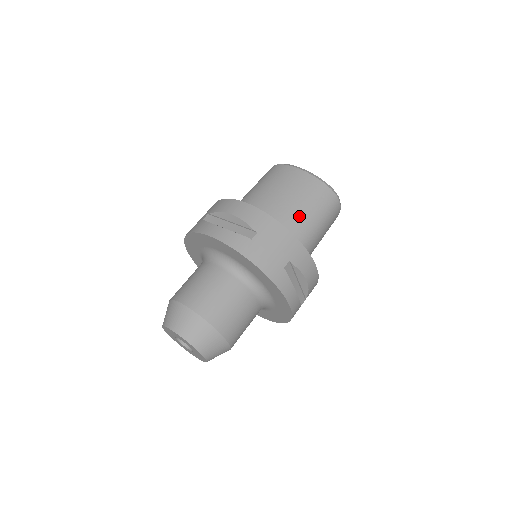
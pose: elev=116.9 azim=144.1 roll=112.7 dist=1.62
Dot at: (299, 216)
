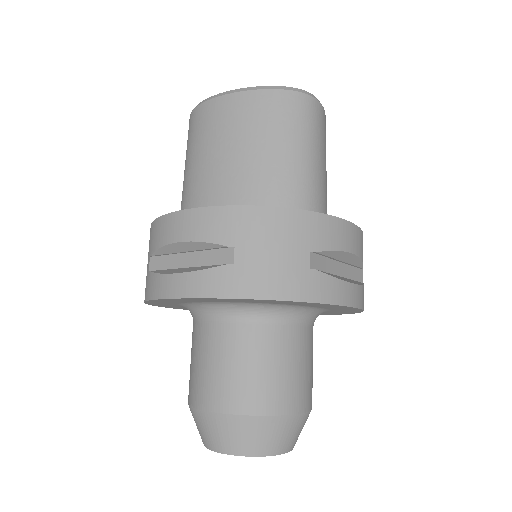
Dot at: (275, 167)
